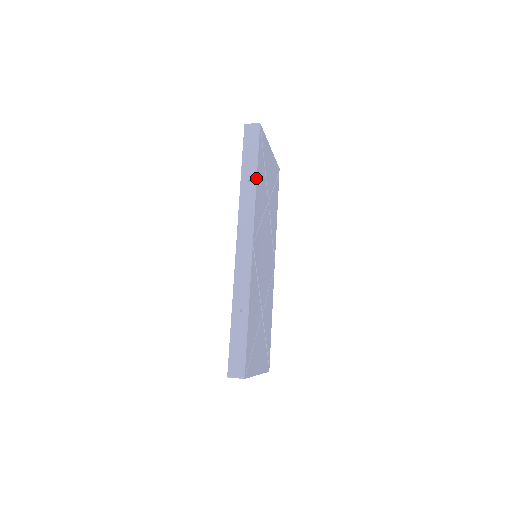
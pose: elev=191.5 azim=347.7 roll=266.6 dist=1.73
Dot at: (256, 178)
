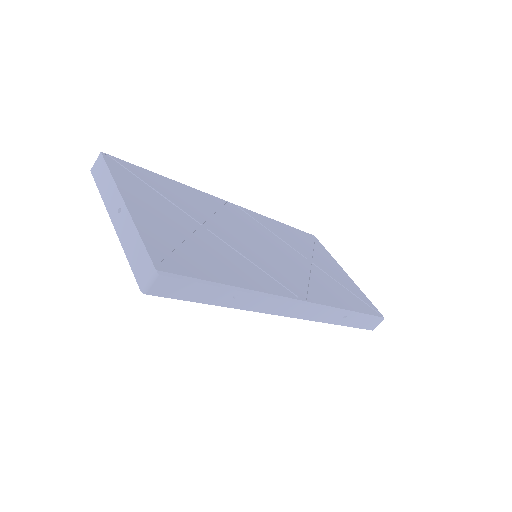
Dot at: (236, 288)
